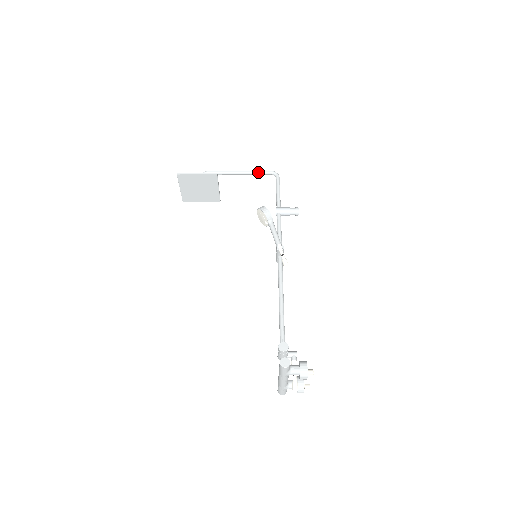
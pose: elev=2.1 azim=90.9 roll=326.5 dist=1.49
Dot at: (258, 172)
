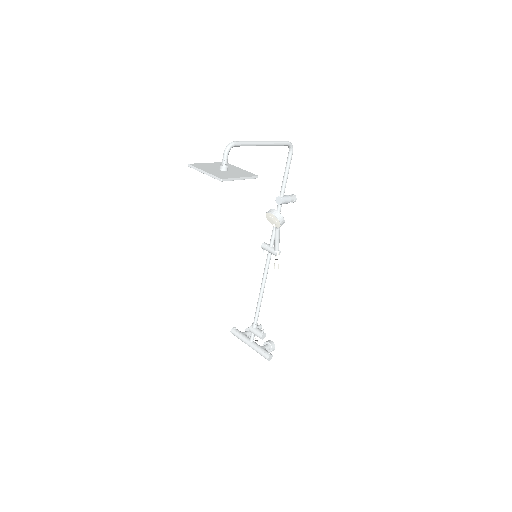
Dot at: (279, 145)
